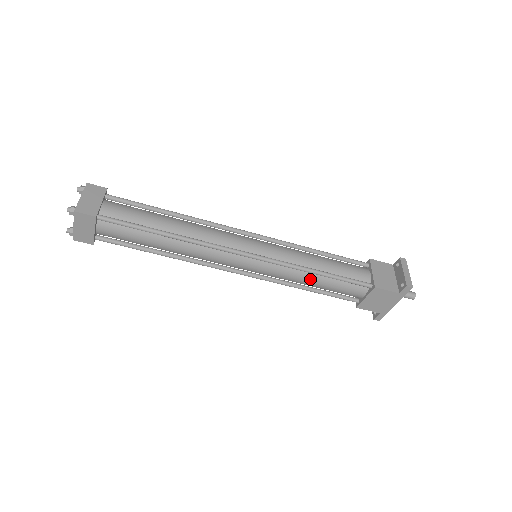
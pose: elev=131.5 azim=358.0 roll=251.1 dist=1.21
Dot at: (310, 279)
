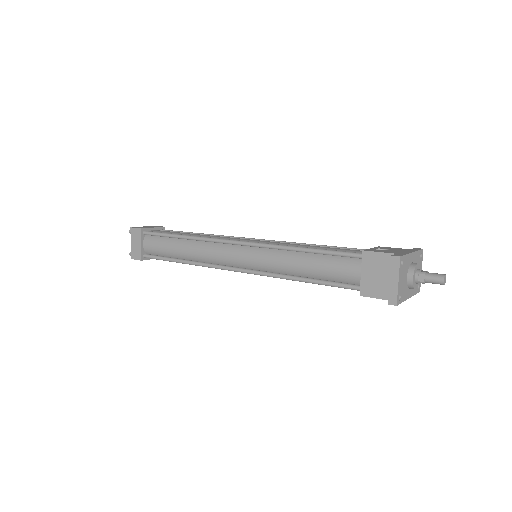
Dot at: occluded
